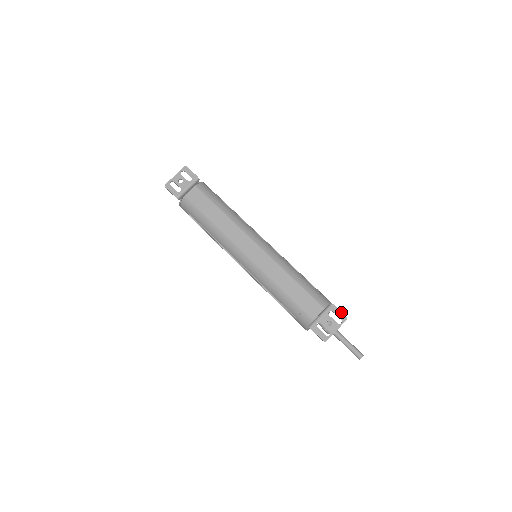
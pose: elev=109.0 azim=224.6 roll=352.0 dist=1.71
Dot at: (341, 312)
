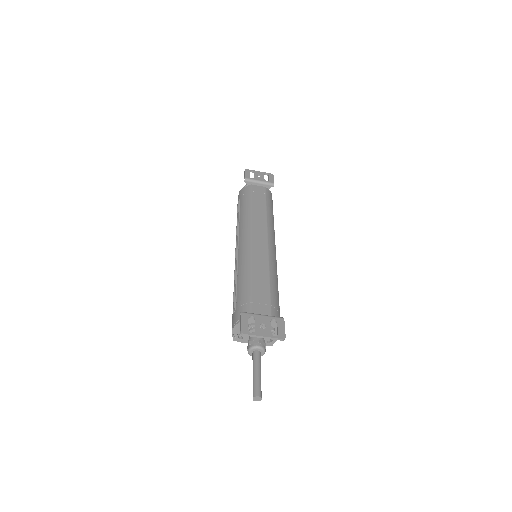
Dot at: occluded
